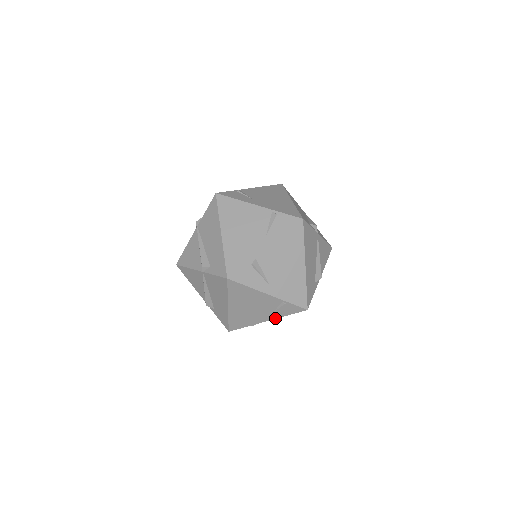
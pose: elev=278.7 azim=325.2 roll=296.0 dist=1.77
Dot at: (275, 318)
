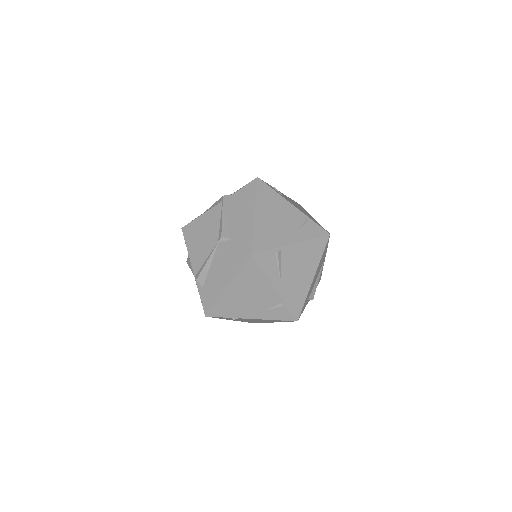
Dot at: (261, 318)
